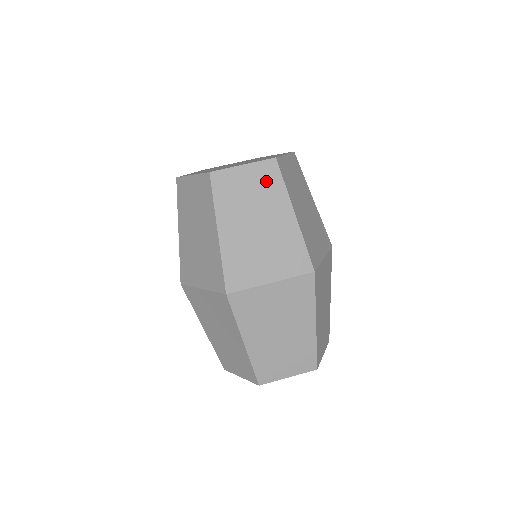
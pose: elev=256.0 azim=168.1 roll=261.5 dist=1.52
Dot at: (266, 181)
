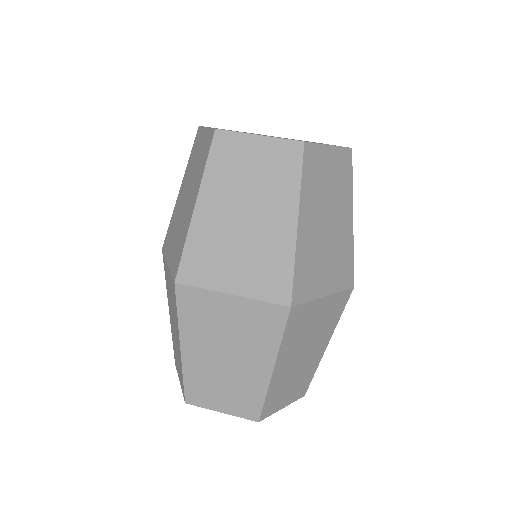
Dot at: (342, 173)
